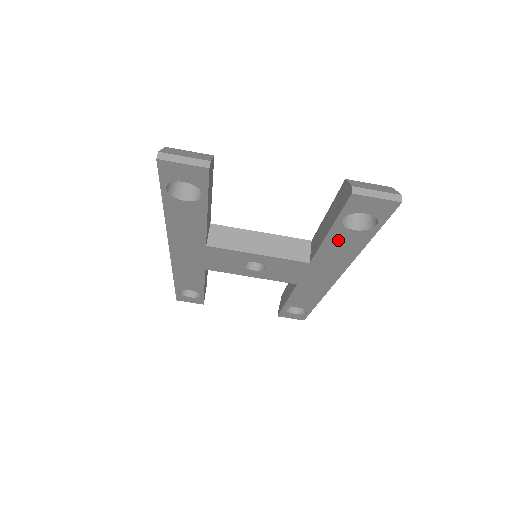
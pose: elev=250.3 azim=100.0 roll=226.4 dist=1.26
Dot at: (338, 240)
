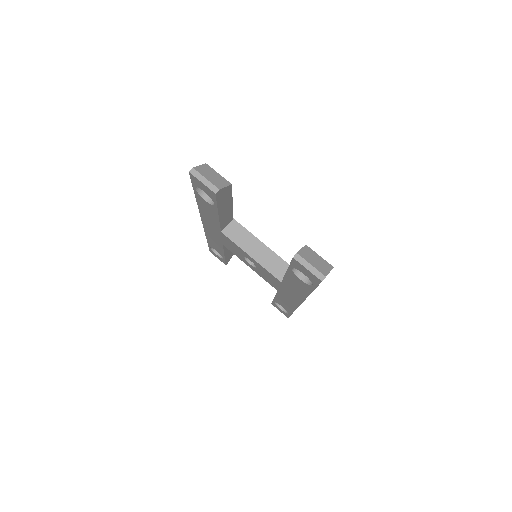
Dot at: (294, 279)
